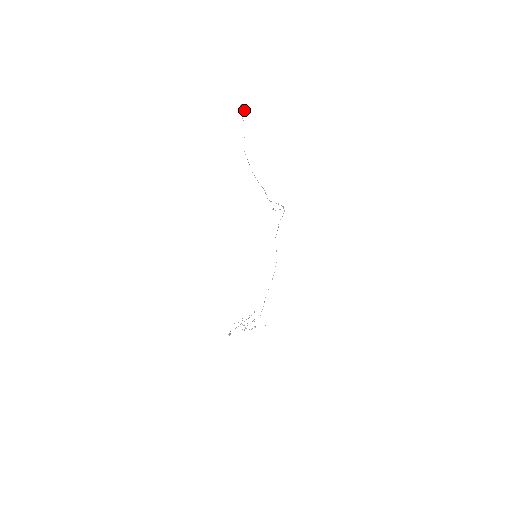
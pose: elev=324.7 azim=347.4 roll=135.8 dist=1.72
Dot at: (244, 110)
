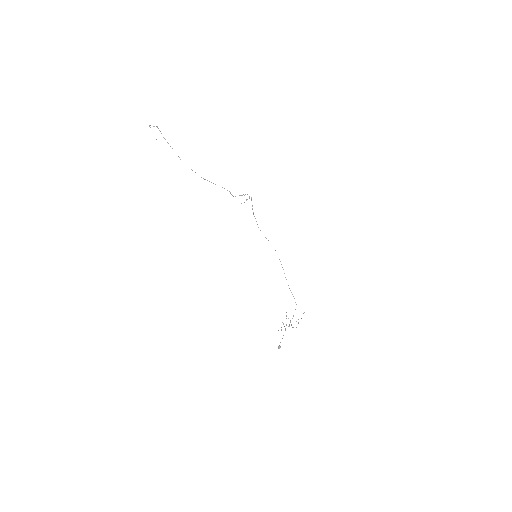
Dot at: occluded
